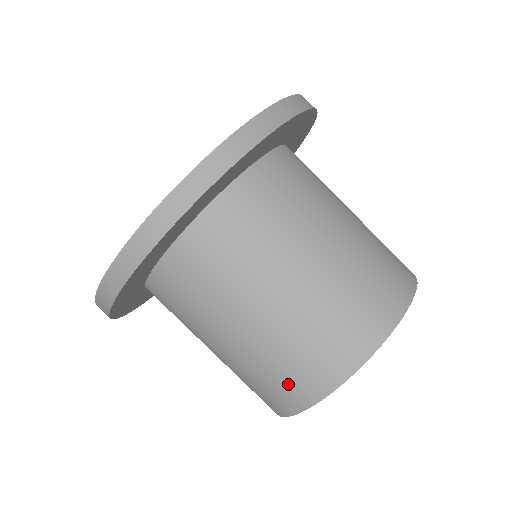
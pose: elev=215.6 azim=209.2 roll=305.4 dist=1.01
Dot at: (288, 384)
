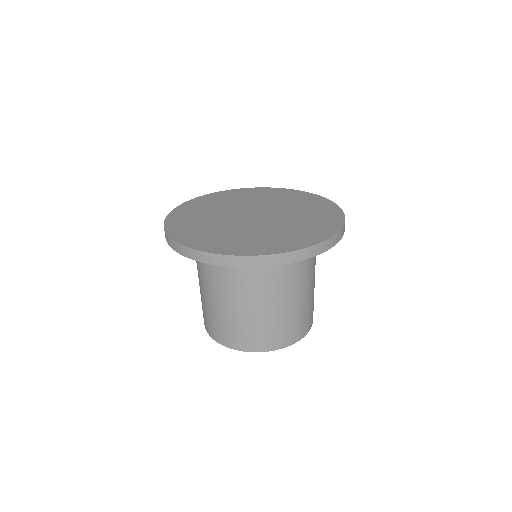
Dot at: (266, 338)
